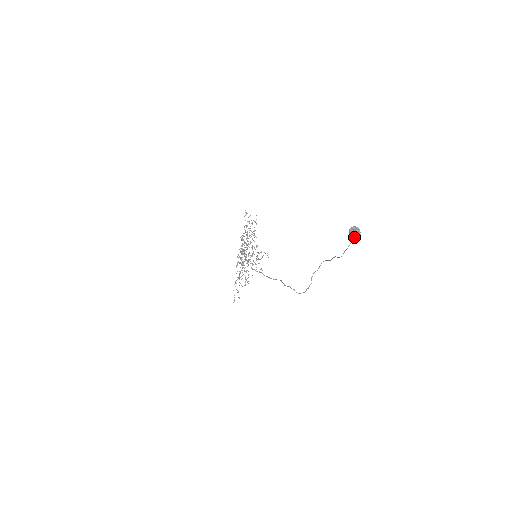
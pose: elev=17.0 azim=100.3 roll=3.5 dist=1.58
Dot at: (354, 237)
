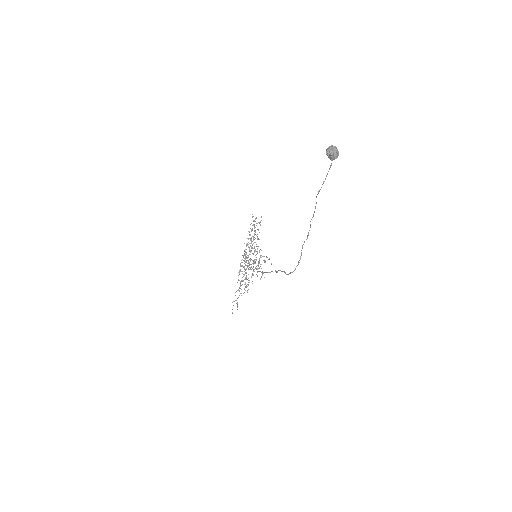
Dot at: (331, 157)
